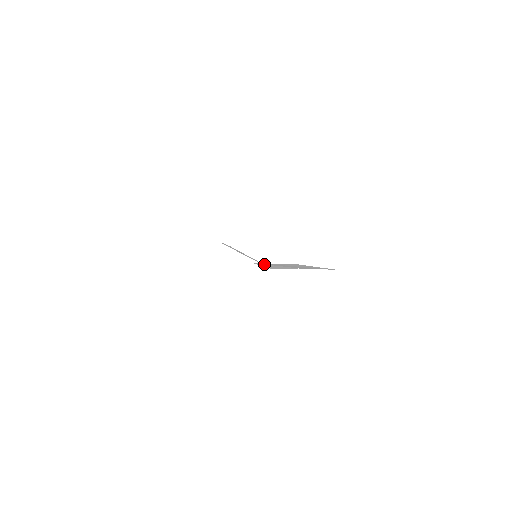
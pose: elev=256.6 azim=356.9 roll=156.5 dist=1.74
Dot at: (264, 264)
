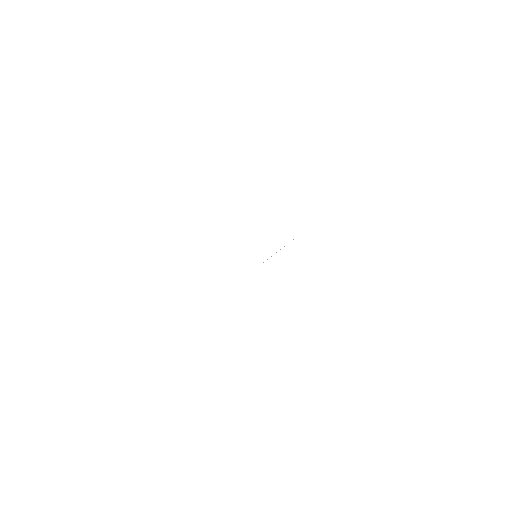
Dot at: occluded
